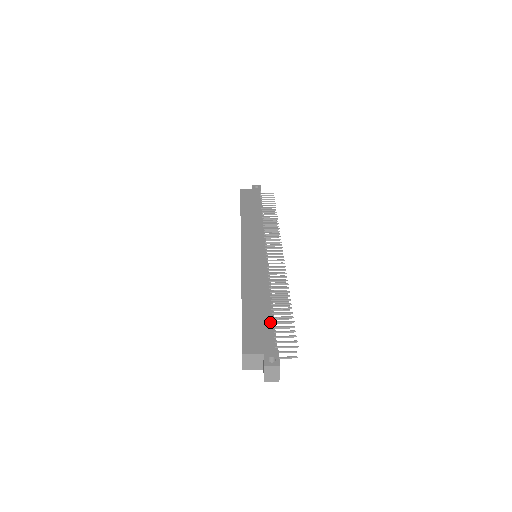
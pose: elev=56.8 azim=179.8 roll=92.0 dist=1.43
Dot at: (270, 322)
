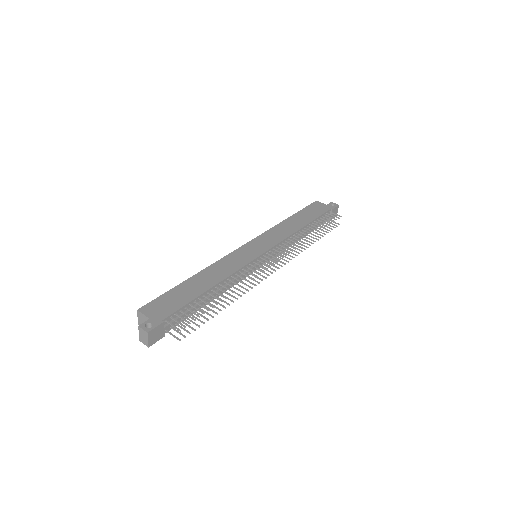
Dot at: (186, 302)
